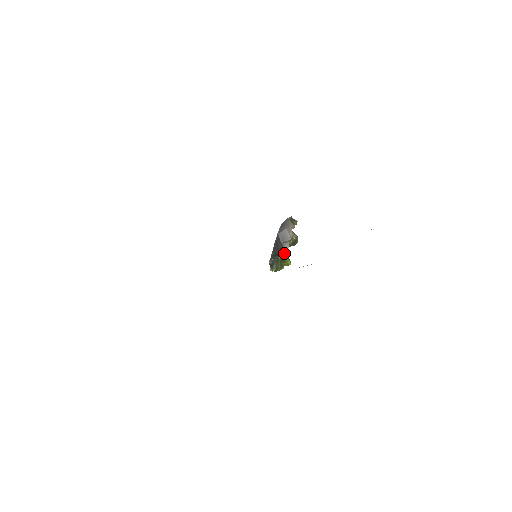
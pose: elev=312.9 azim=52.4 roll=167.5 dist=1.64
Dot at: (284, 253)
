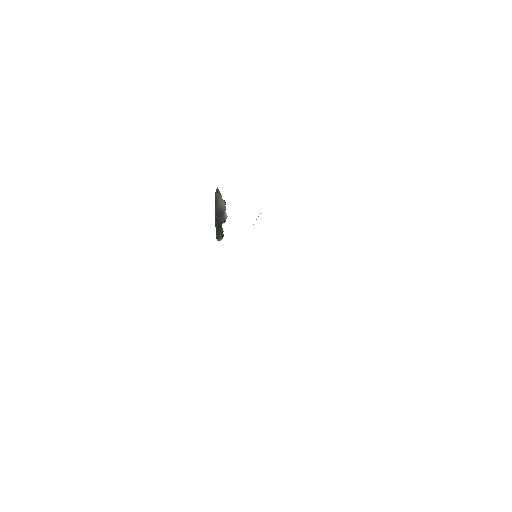
Dot at: occluded
